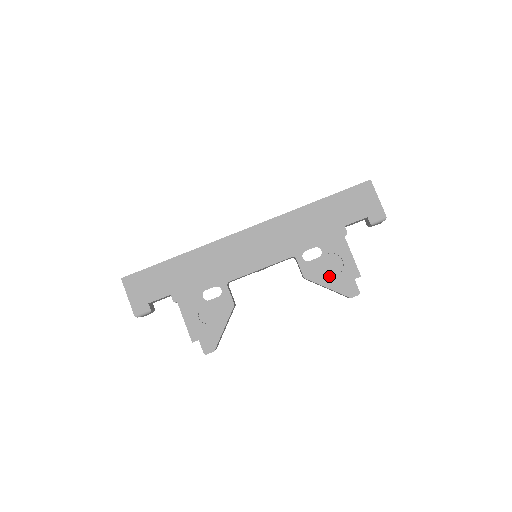
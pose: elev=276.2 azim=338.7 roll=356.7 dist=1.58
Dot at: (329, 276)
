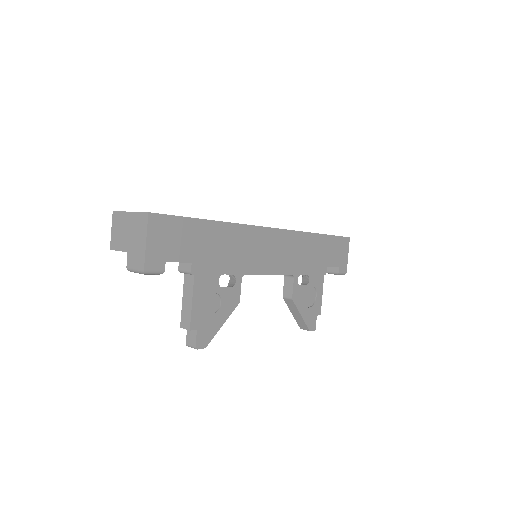
Dot at: (305, 305)
